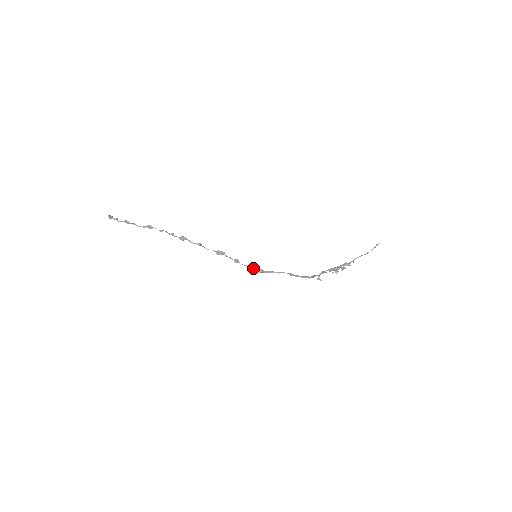
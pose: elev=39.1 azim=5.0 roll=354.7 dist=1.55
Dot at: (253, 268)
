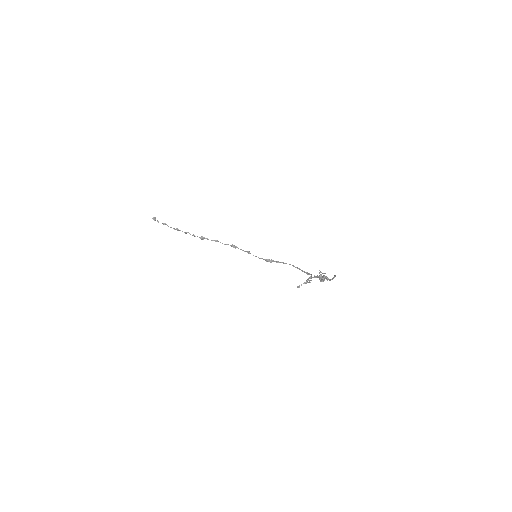
Dot at: (263, 259)
